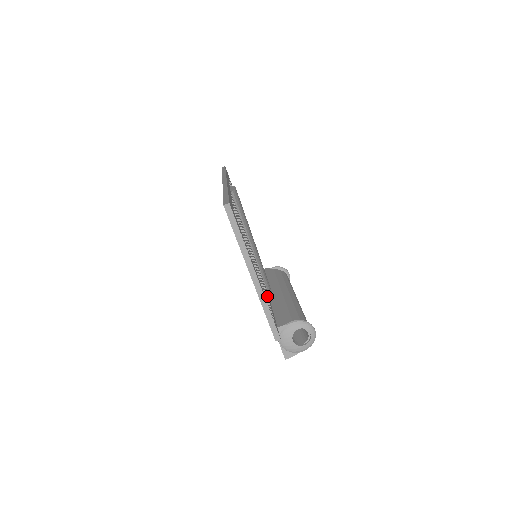
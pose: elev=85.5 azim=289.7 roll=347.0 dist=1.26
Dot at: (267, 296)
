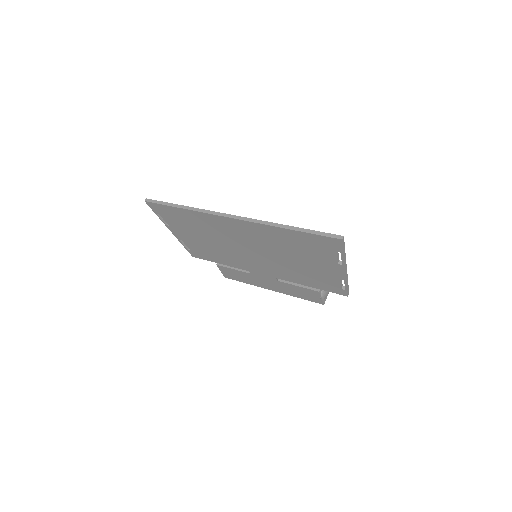
Dot at: occluded
